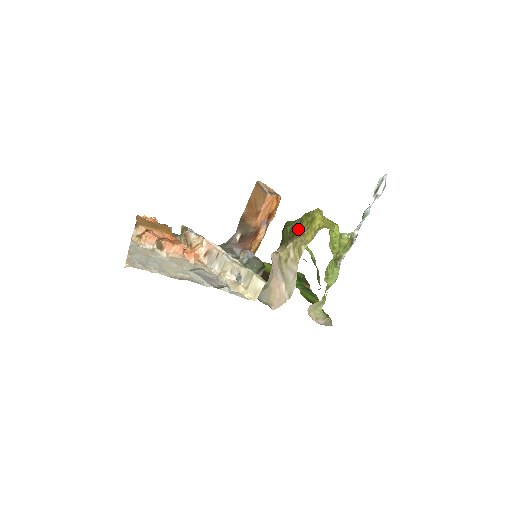
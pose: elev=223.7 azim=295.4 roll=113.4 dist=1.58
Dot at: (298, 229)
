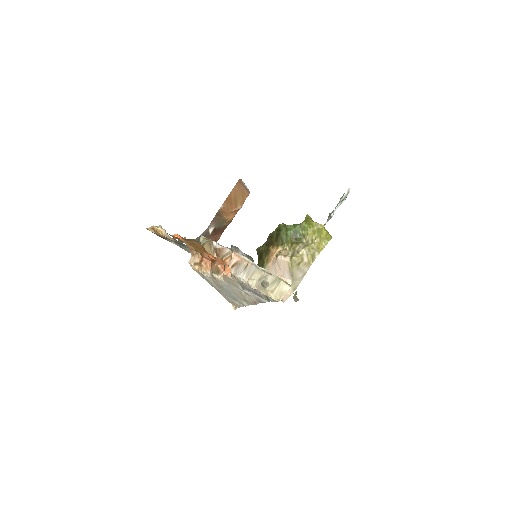
Dot at: (302, 235)
